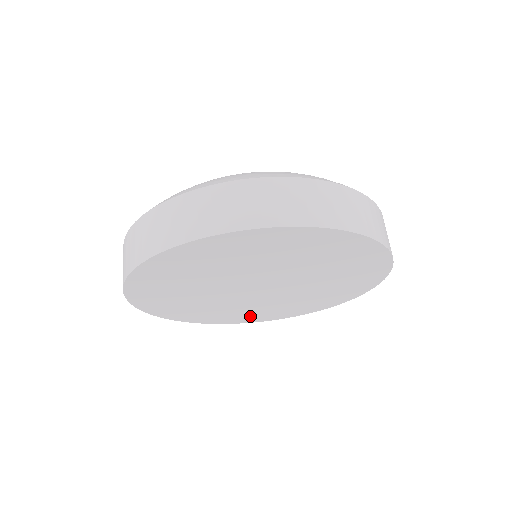
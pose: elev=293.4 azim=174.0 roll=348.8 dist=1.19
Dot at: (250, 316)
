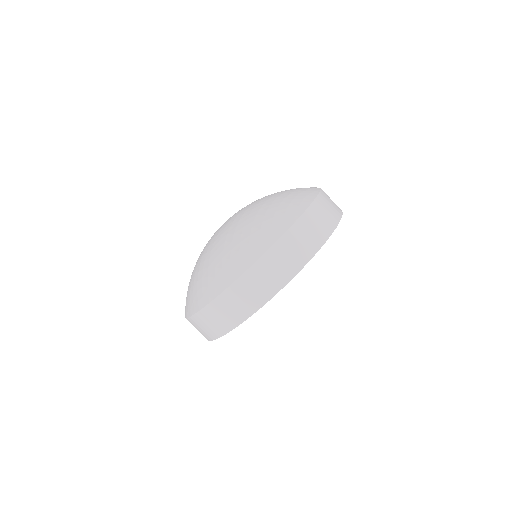
Dot at: occluded
